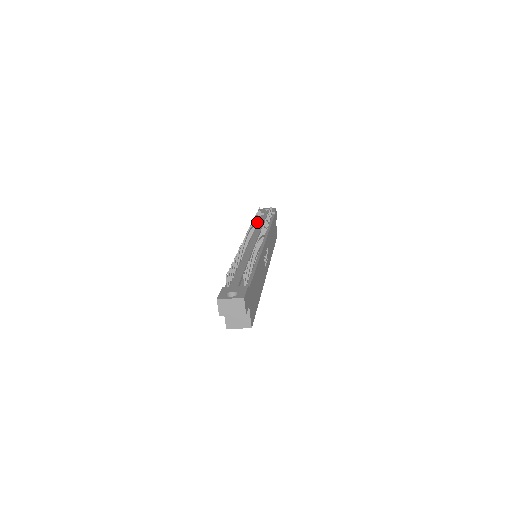
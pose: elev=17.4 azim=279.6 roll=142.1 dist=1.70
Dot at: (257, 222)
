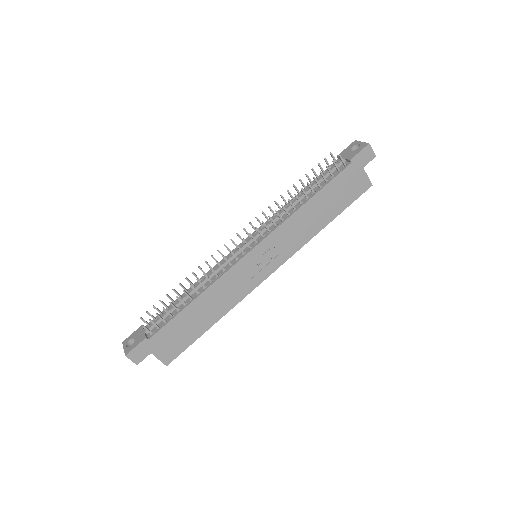
Dot at: (311, 183)
